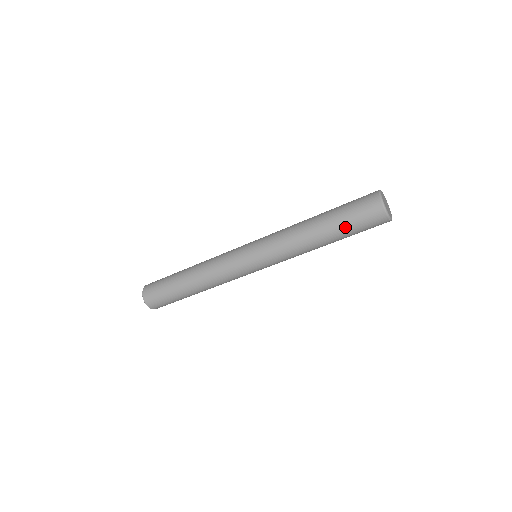
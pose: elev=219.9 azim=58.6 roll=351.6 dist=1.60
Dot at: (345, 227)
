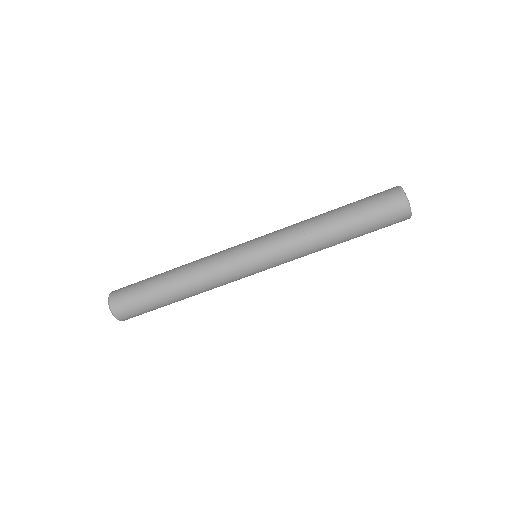
Dot at: (363, 217)
